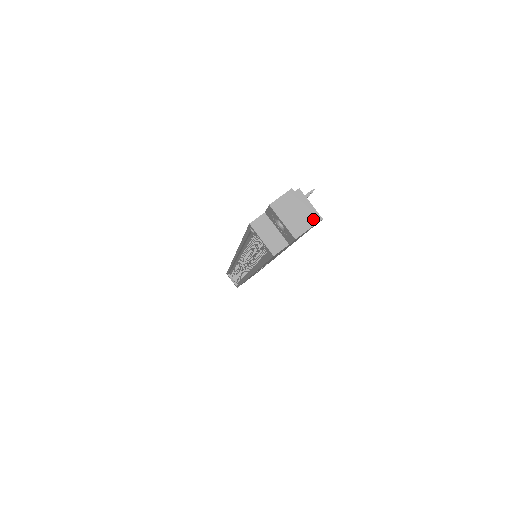
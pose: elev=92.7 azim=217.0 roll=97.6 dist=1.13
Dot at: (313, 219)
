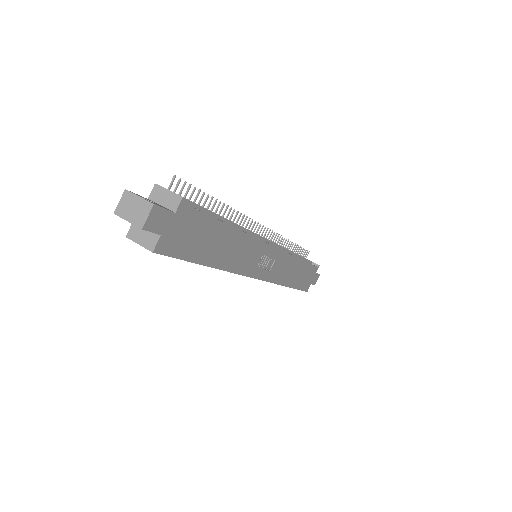
Dot at: (149, 204)
